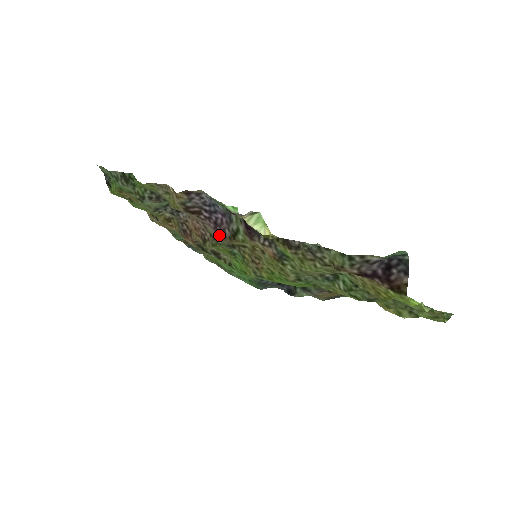
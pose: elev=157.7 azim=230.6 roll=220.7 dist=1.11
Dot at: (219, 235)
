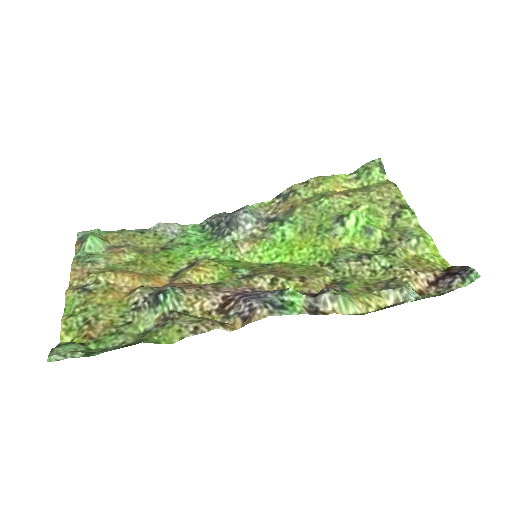
Dot at: (249, 291)
